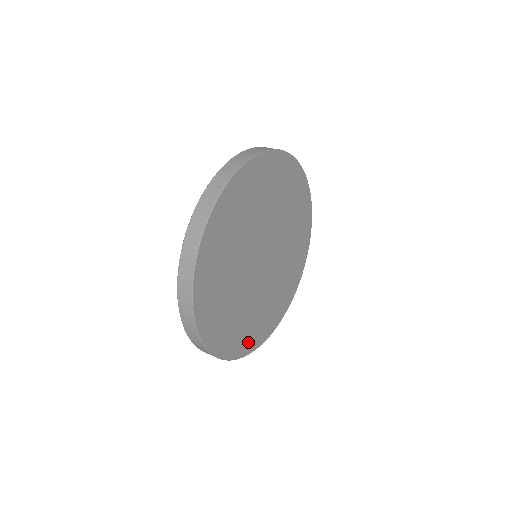
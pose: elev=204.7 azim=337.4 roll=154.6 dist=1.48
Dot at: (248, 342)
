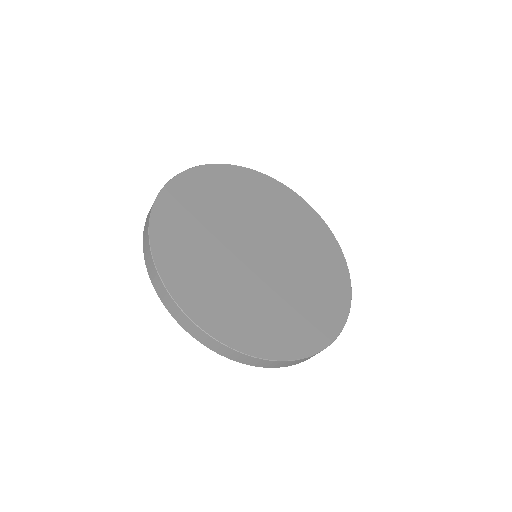
Dot at: (282, 343)
